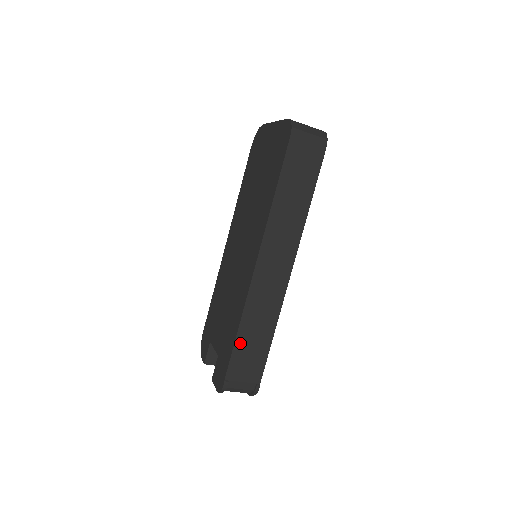
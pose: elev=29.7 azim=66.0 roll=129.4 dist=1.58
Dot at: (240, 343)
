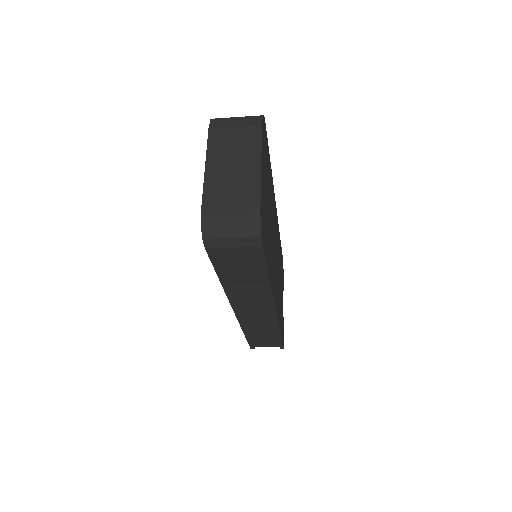
Dot at: (251, 337)
